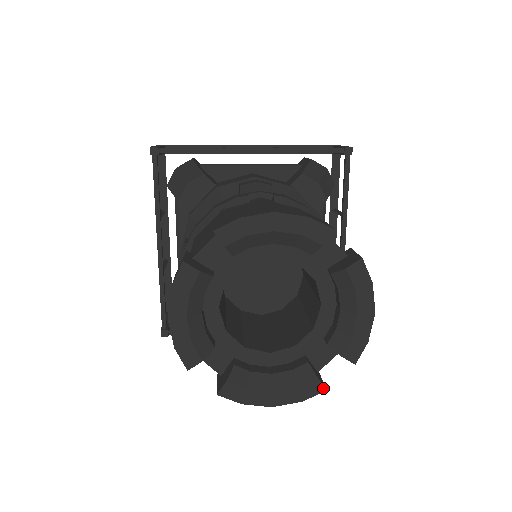
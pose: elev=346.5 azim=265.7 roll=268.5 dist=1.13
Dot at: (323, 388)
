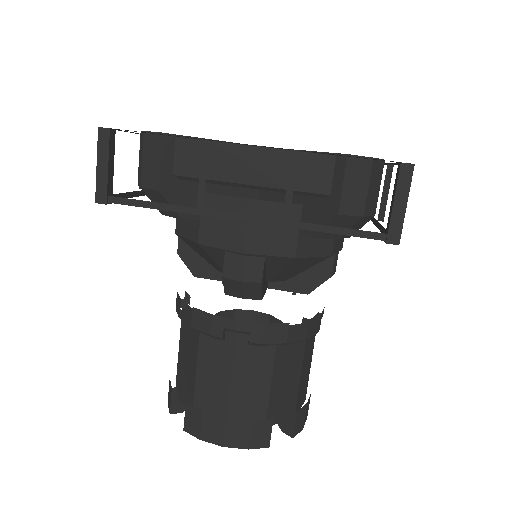
Dot at: occluded
